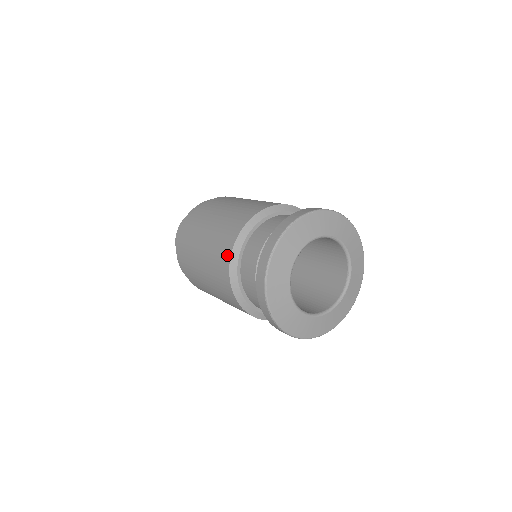
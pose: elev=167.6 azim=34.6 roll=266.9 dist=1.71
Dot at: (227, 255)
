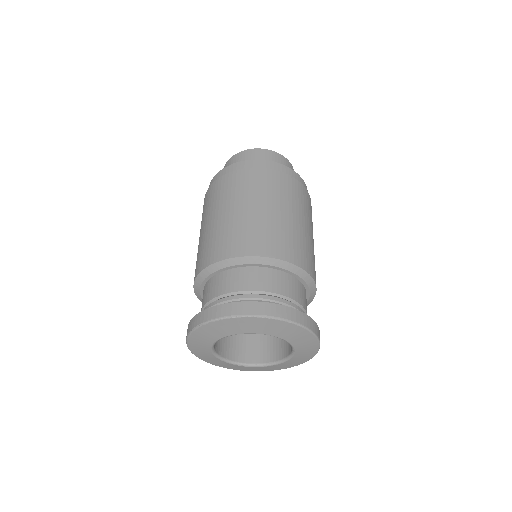
Dot at: (235, 252)
